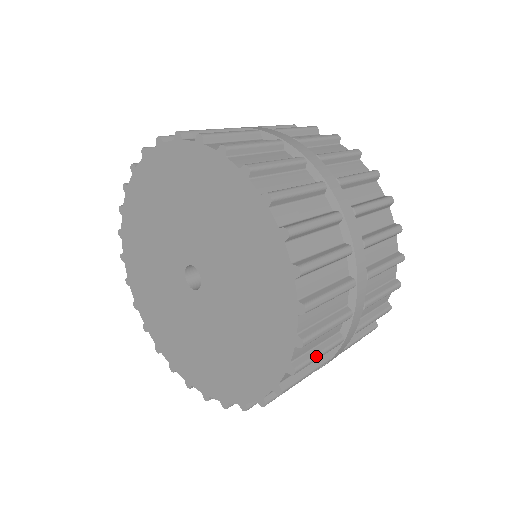
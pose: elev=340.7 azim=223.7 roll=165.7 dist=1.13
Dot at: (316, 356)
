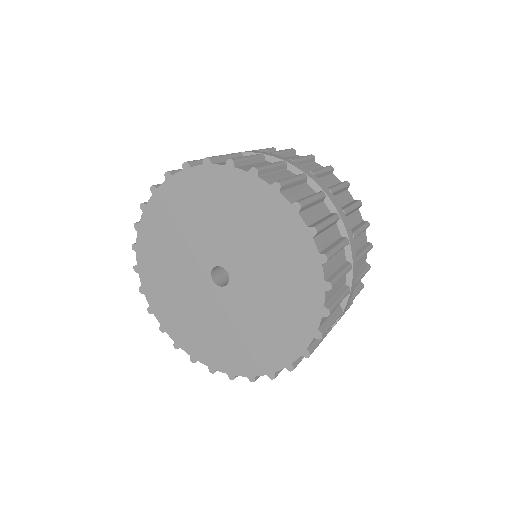
Dot at: (339, 275)
